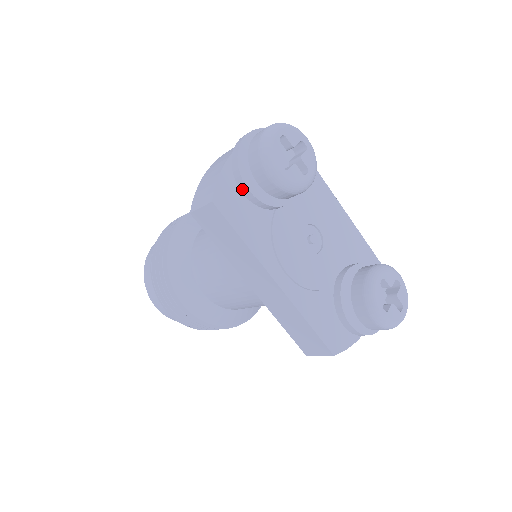
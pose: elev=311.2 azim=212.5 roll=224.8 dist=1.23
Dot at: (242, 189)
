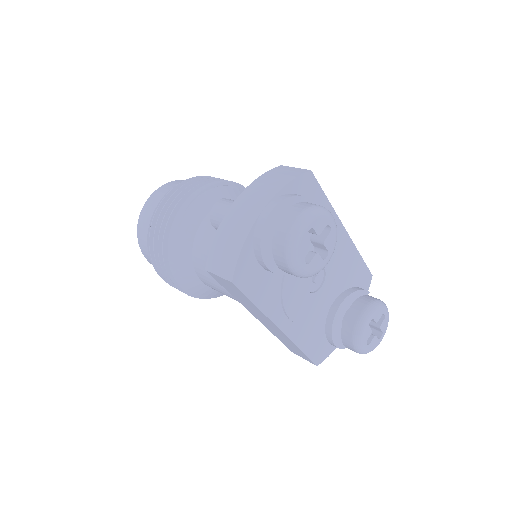
Dot at: (261, 264)
